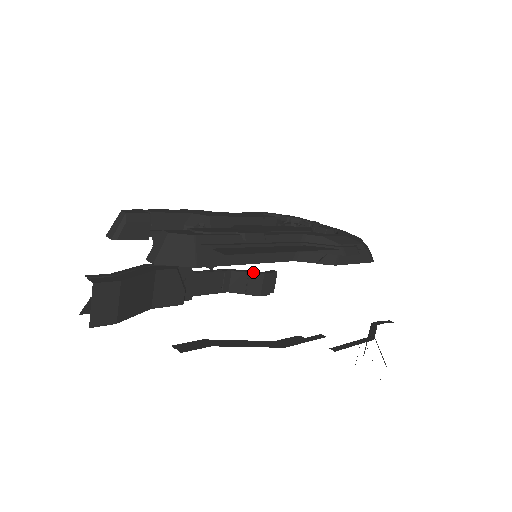
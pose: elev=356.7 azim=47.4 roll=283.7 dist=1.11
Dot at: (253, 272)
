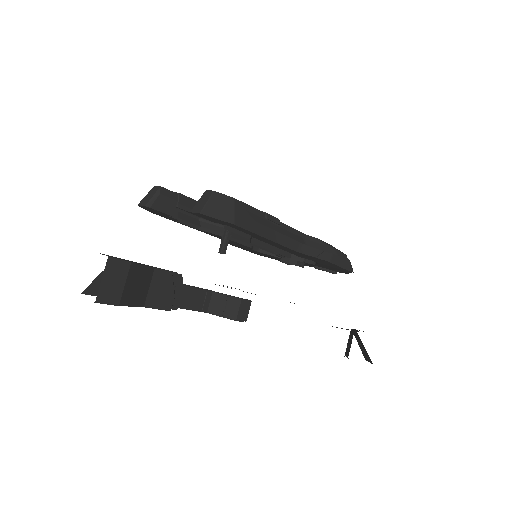
Dot at: (232, 296)
